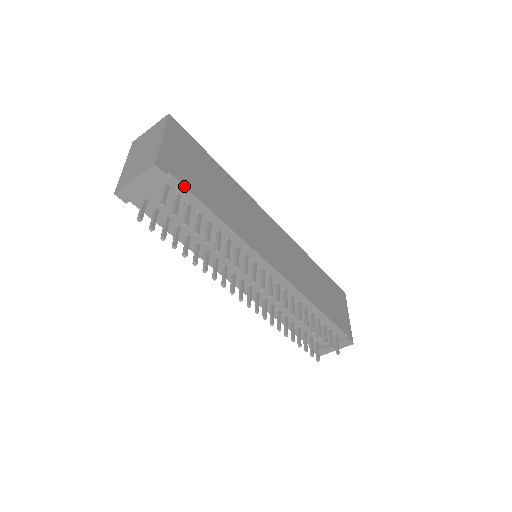
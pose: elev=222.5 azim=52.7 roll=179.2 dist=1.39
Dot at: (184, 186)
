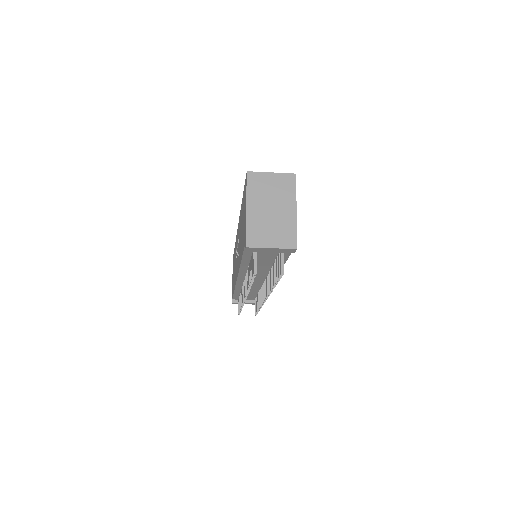
Dot at: occluded
